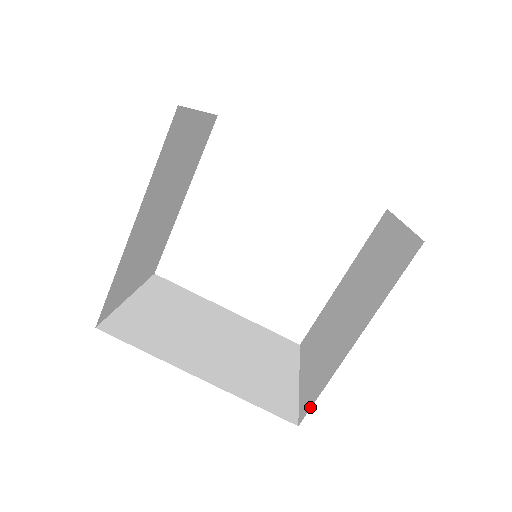
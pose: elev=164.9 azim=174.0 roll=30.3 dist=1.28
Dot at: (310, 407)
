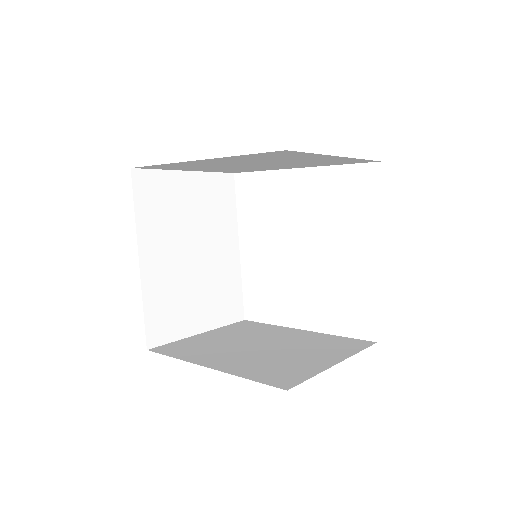
Dot at: occluded
